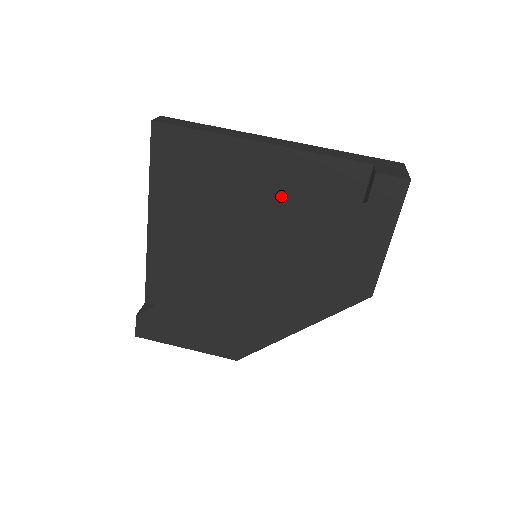
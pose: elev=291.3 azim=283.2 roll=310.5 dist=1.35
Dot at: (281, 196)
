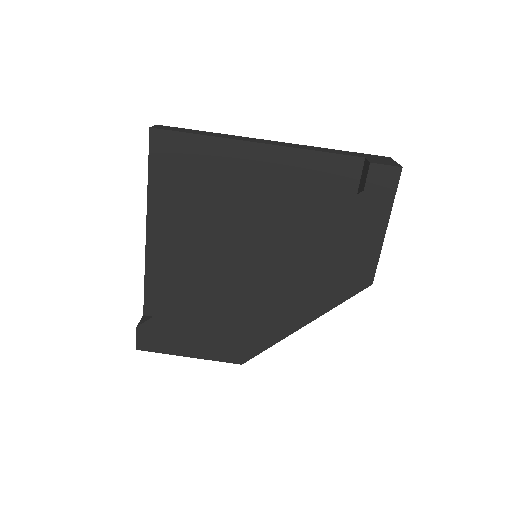
Dot at: (279, 194)
